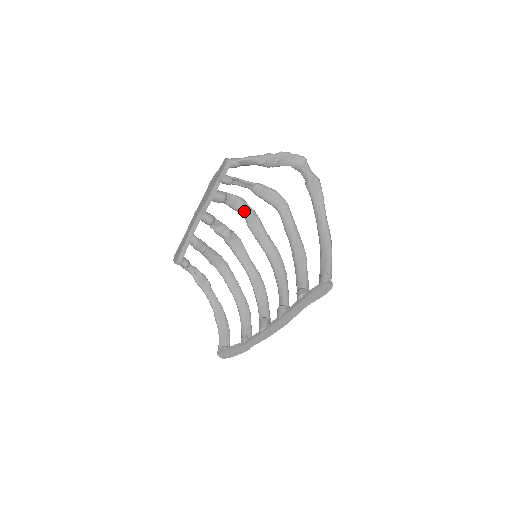
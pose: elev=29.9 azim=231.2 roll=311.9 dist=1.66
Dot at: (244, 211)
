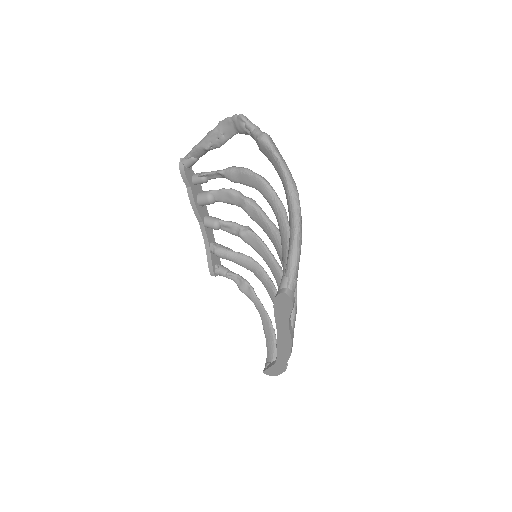
Dot at: (238, 203)
